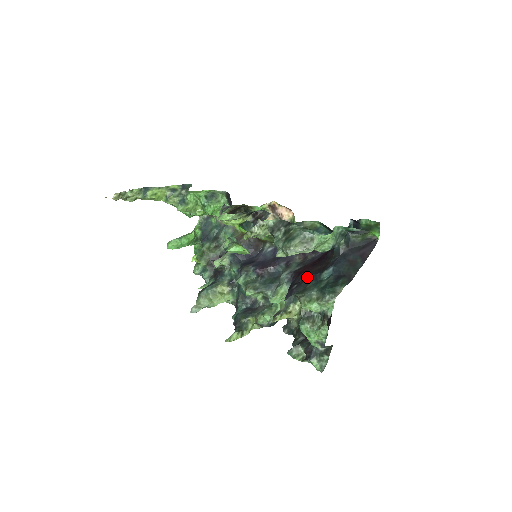
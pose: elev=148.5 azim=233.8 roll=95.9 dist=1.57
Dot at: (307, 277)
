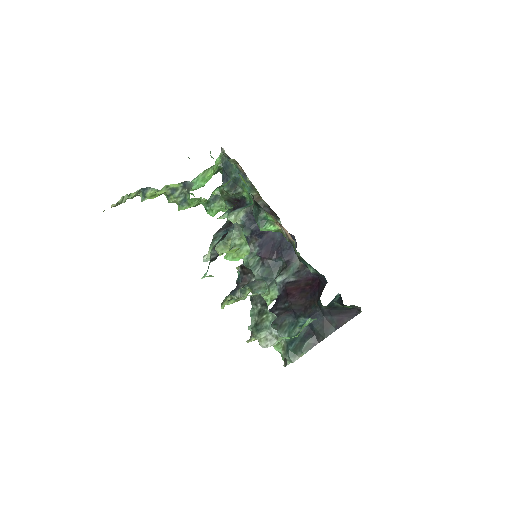
Dot at: (288, 310)
